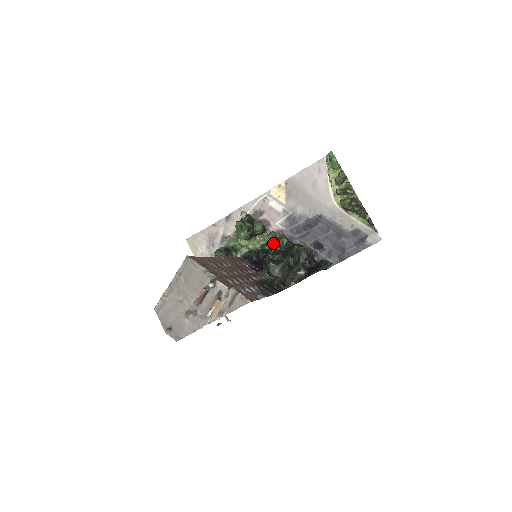
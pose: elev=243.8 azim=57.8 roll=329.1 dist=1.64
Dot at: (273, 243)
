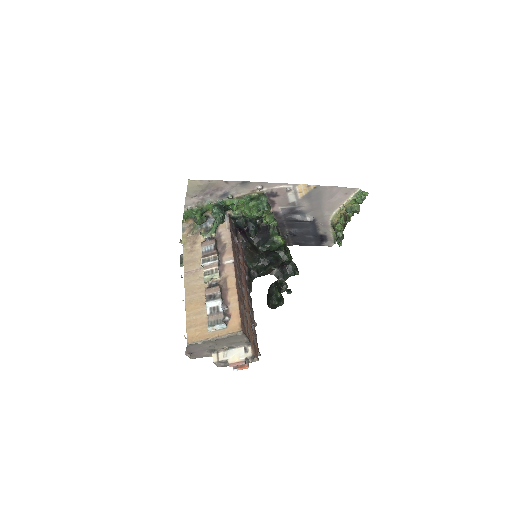
Dot at: (273, 246)
